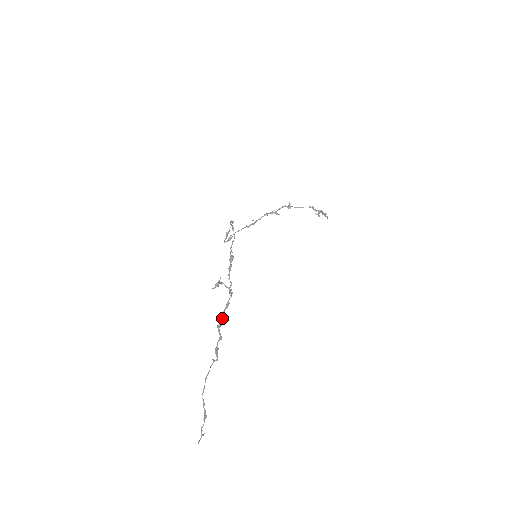
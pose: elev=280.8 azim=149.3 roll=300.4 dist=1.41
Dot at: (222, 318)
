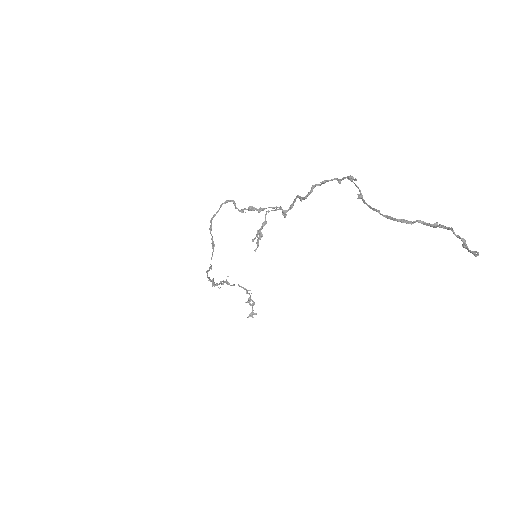
Dot at: (315, 184)
